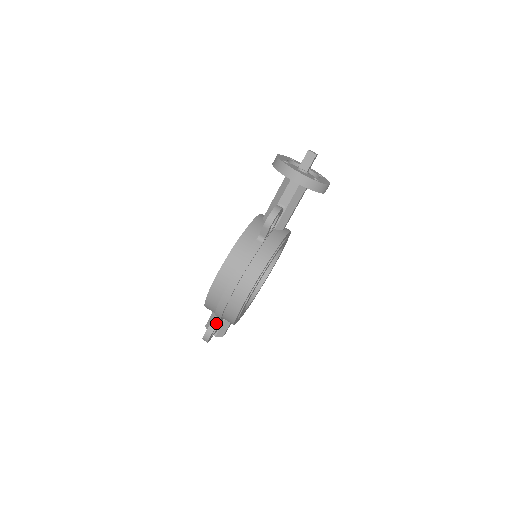
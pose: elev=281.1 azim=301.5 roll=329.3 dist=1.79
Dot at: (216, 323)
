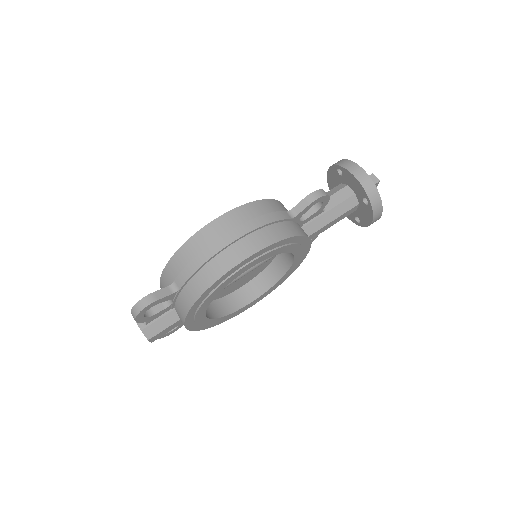
Dot at: (168, 293)
